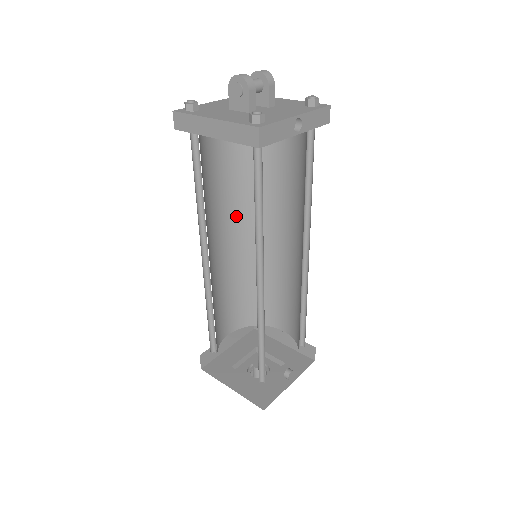
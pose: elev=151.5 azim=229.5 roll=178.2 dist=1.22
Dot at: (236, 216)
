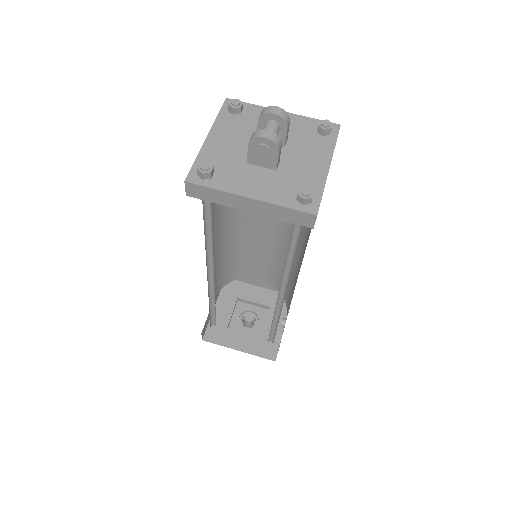
Dot at: (221, 216)
